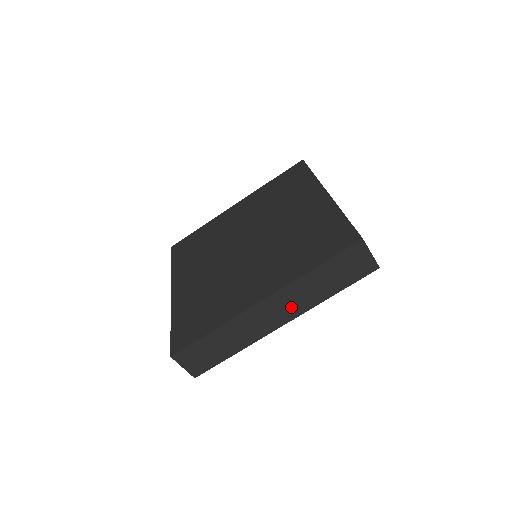
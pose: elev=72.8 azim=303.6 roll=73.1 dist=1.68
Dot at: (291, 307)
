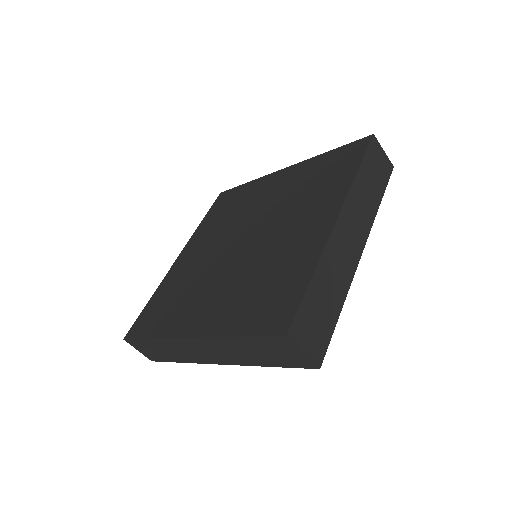
Dot at: (359, 224)
